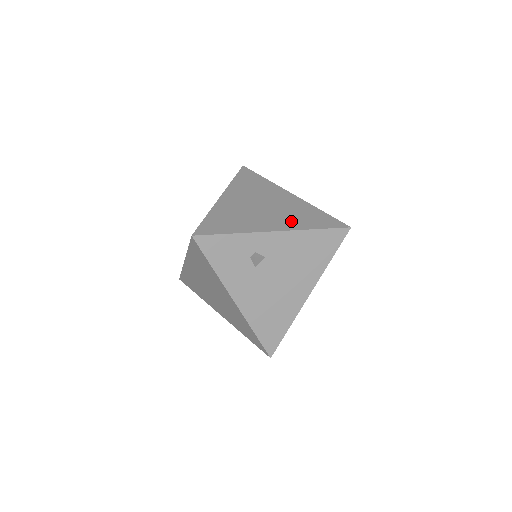
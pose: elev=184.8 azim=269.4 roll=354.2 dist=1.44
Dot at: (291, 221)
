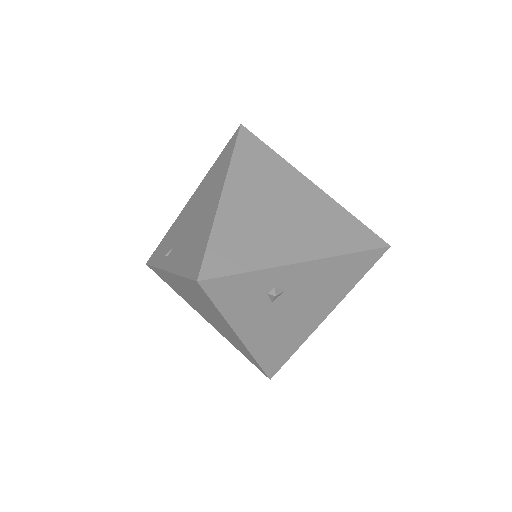
Dot at: (320, 240)
